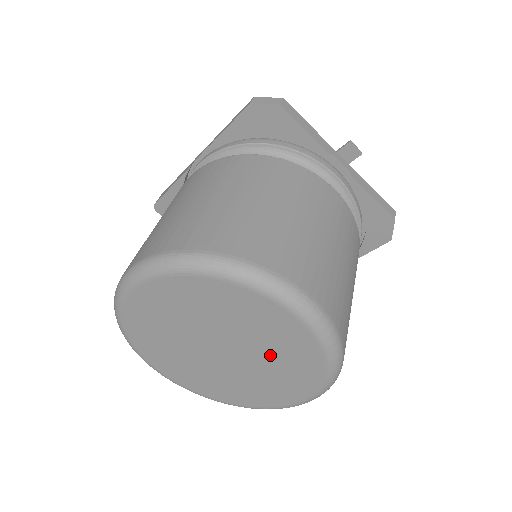
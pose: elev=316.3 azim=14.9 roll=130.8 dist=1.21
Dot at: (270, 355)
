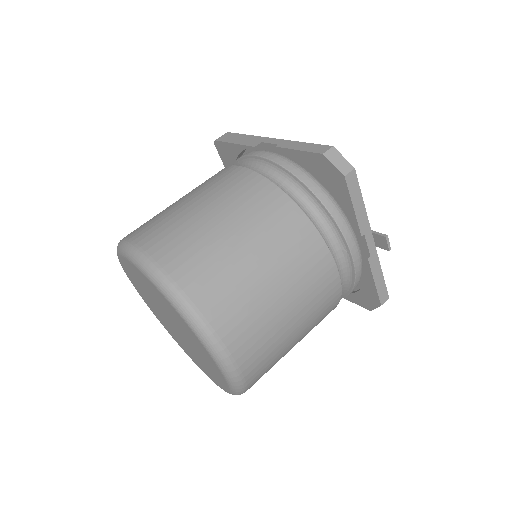
Dot at: (199, 356)
